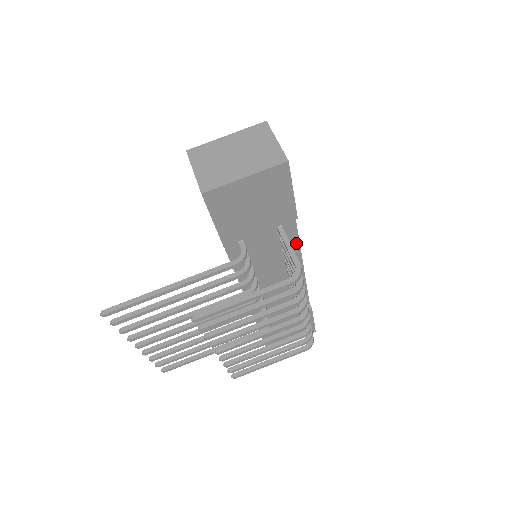
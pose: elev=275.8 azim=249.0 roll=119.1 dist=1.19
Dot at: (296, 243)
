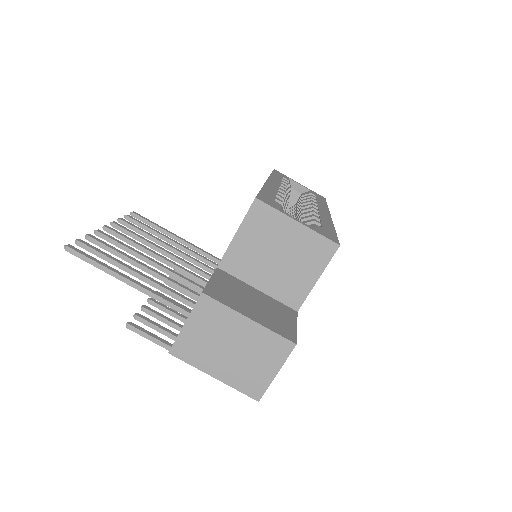
Dot at: occluded
